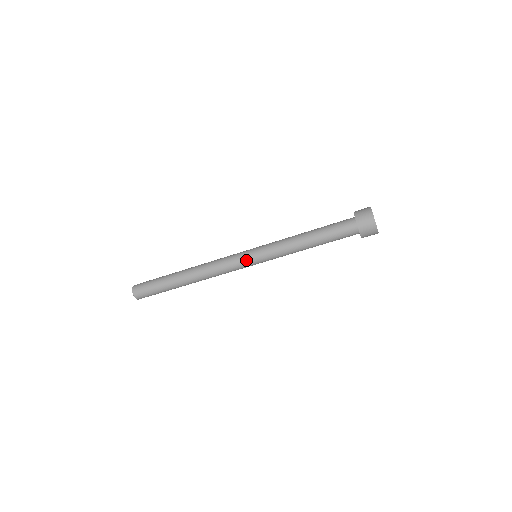
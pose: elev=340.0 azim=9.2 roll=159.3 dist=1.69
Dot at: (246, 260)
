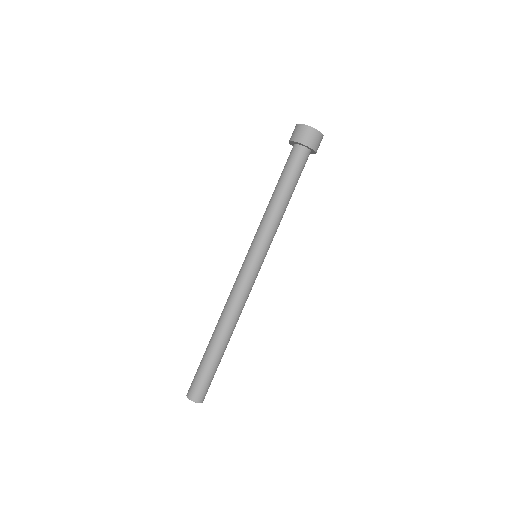
Dot at: (251, 265)
